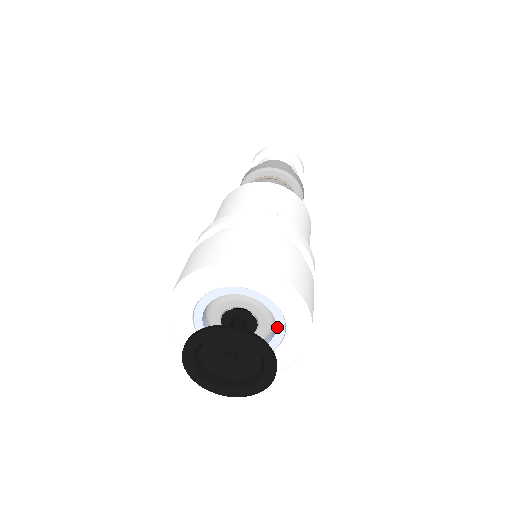
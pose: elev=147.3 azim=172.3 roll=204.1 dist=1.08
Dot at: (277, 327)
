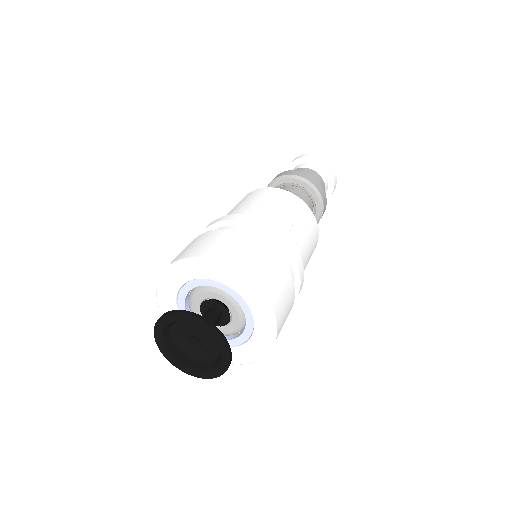
Dot at: (243, 334)
